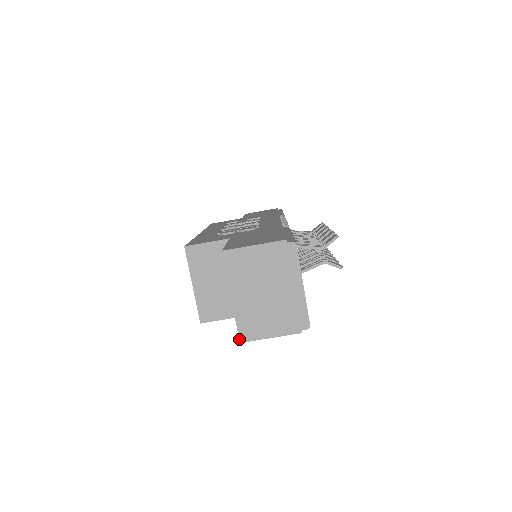
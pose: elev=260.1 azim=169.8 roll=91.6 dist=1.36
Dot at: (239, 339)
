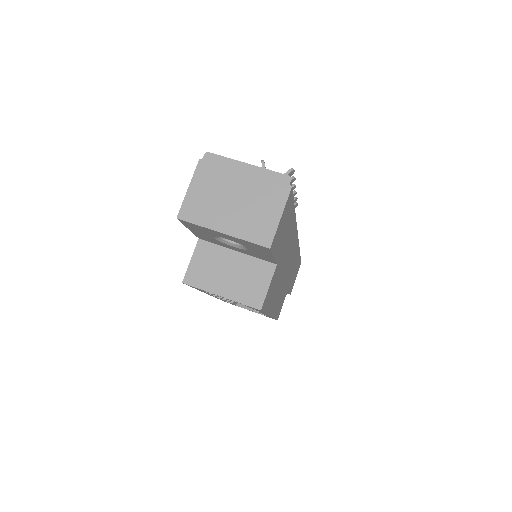
Dot at: (266, 247)
